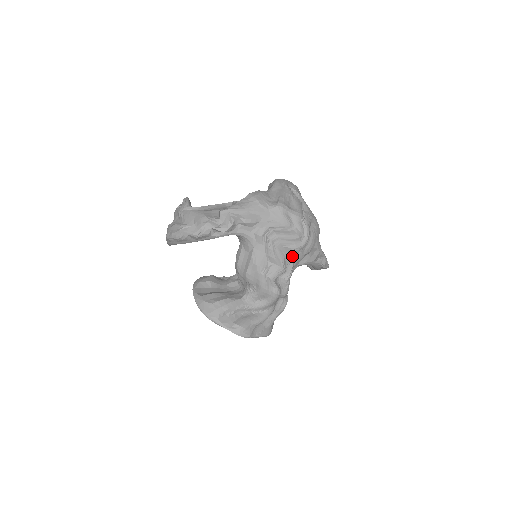
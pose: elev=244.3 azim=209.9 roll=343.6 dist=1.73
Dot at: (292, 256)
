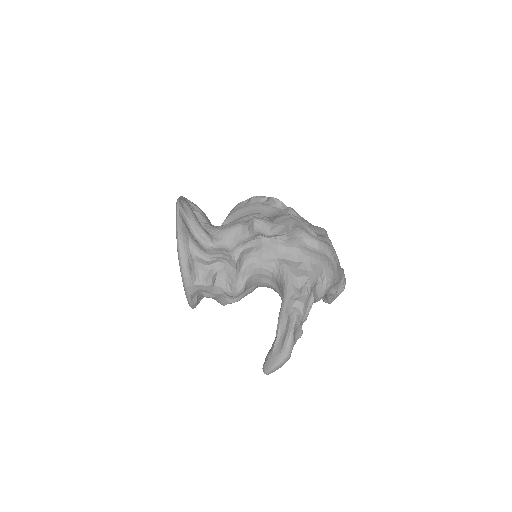
Dot at: (289, 235)
